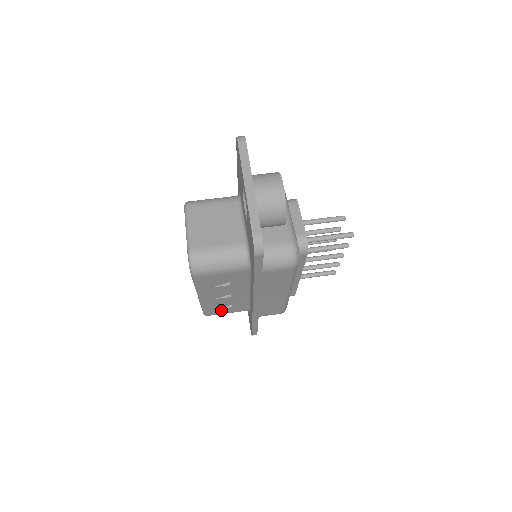
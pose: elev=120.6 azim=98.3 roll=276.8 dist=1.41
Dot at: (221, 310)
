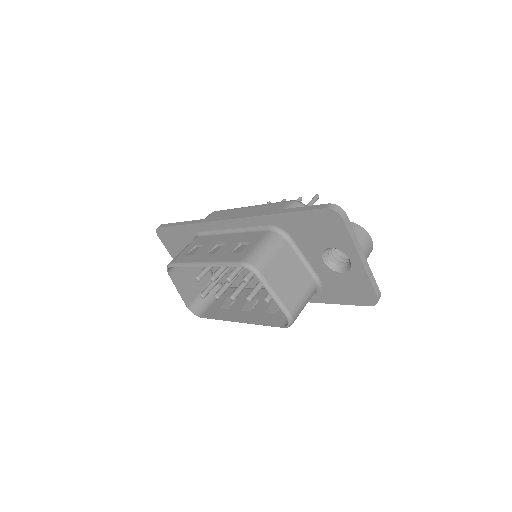
Dot at: occluded
